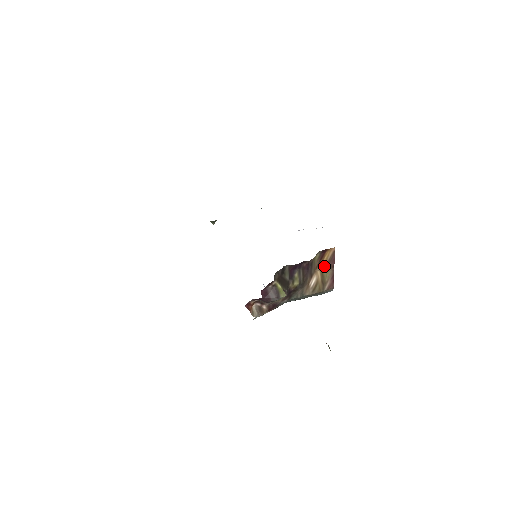
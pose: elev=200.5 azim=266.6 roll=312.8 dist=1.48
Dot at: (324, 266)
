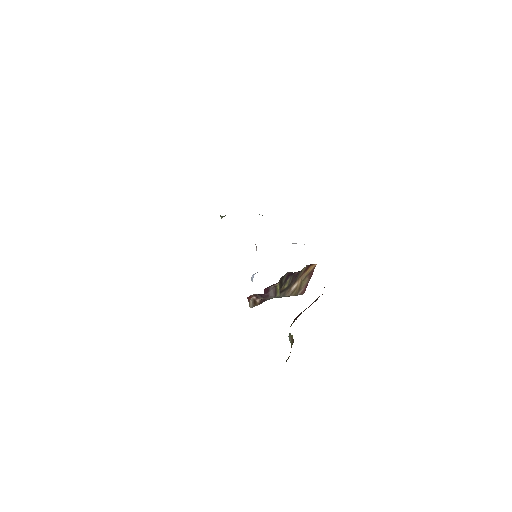
Dot at: (305, 276)
